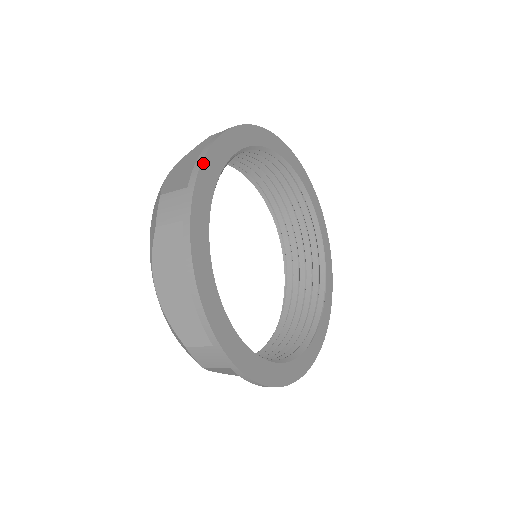
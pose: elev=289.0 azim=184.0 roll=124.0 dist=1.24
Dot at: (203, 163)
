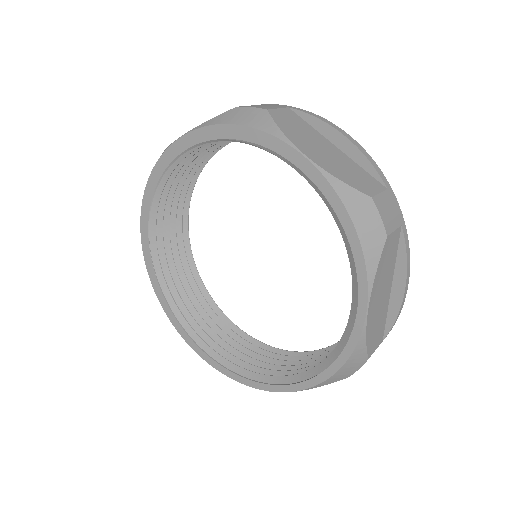
Dot at: occluded
